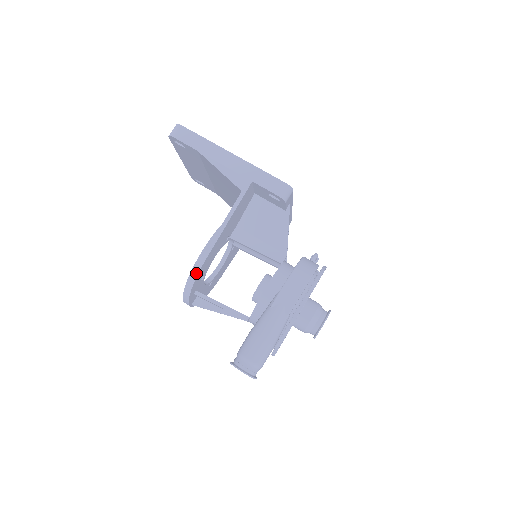
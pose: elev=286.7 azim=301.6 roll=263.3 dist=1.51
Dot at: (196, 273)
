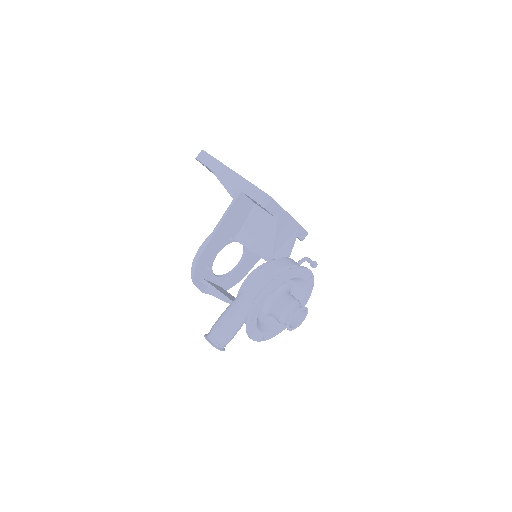
Dot at: (196, 262)
